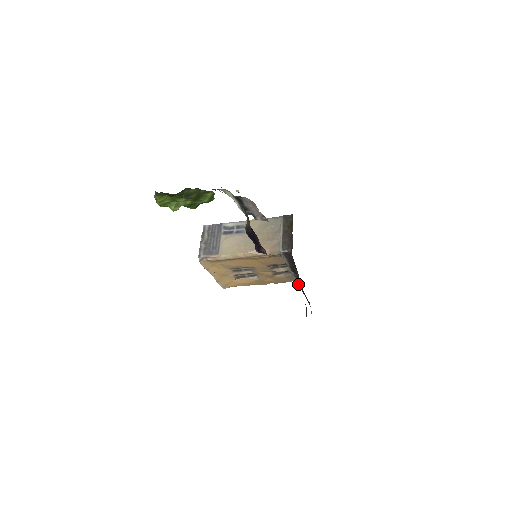
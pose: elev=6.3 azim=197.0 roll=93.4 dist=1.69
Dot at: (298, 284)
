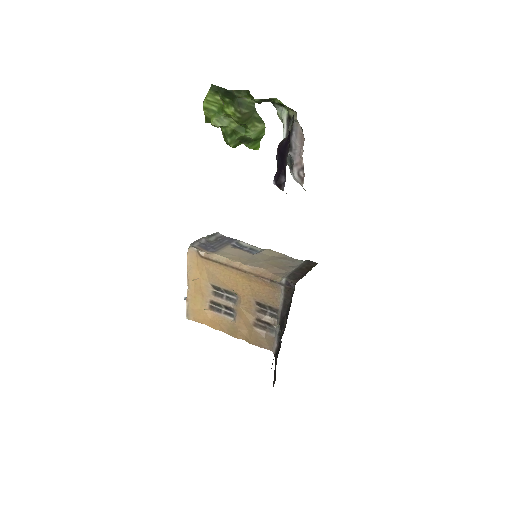
Dot at: (274, 356)
